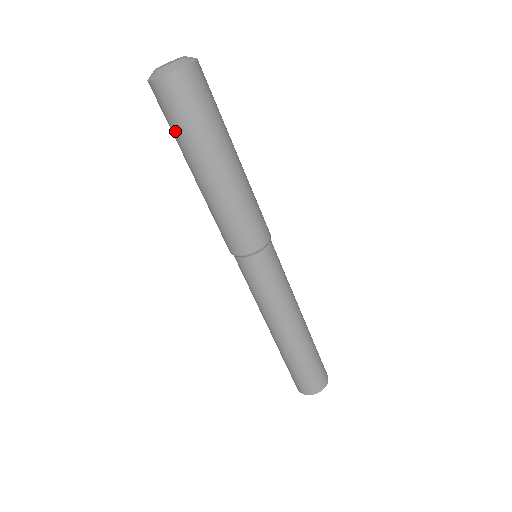
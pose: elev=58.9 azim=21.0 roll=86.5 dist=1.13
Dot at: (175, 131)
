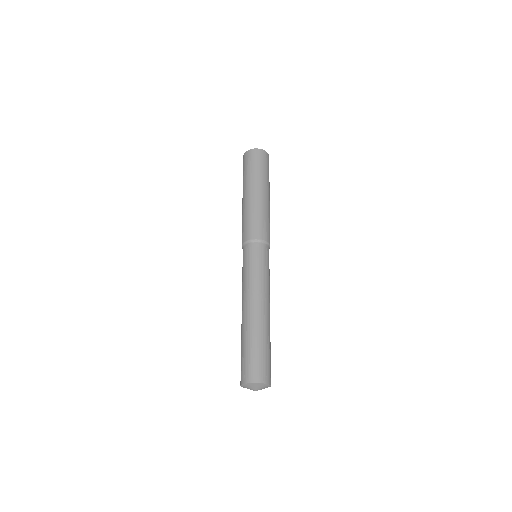
Dot at: (256, 169)
